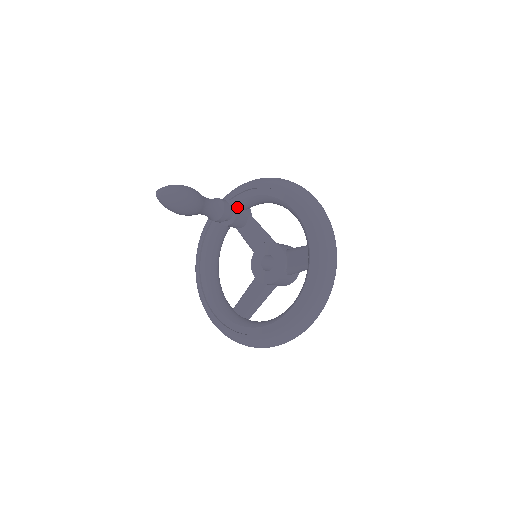
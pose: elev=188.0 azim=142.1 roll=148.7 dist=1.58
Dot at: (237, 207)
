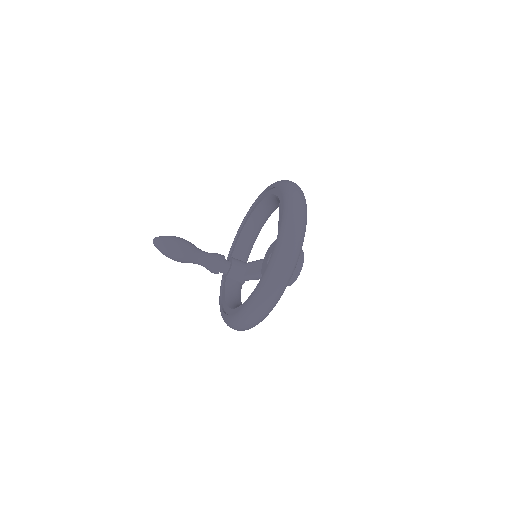
Dot at: (231, 257)
